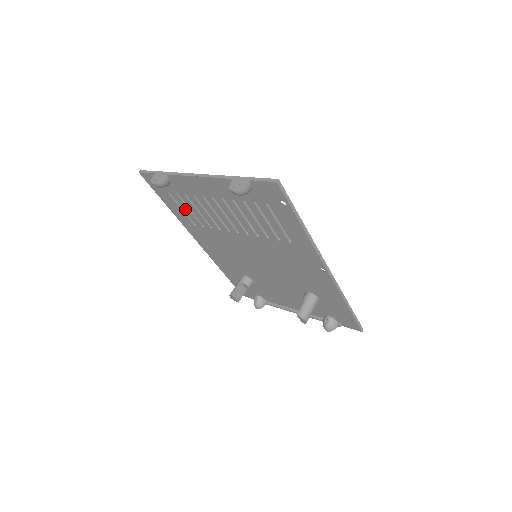
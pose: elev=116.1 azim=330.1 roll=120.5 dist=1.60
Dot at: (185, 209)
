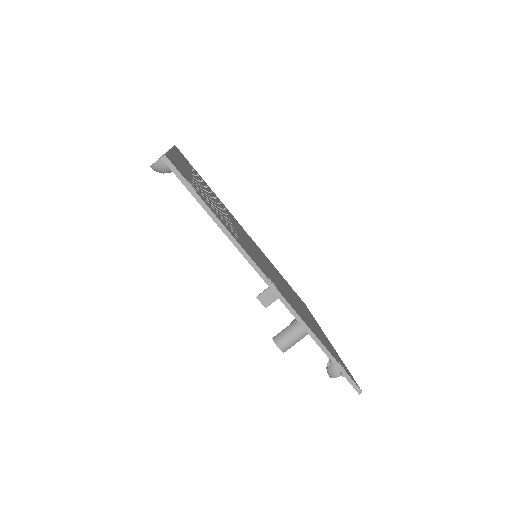
Dot at: occluded
